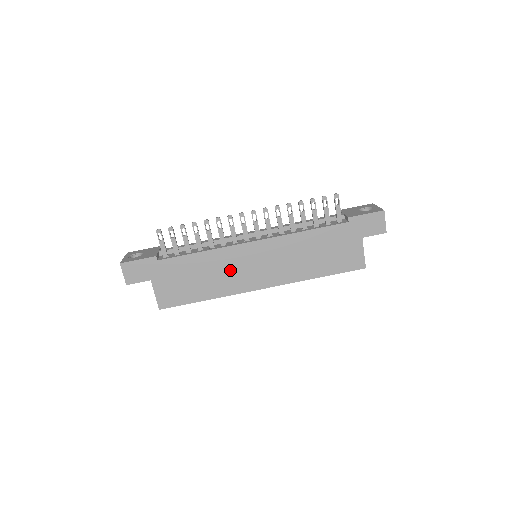
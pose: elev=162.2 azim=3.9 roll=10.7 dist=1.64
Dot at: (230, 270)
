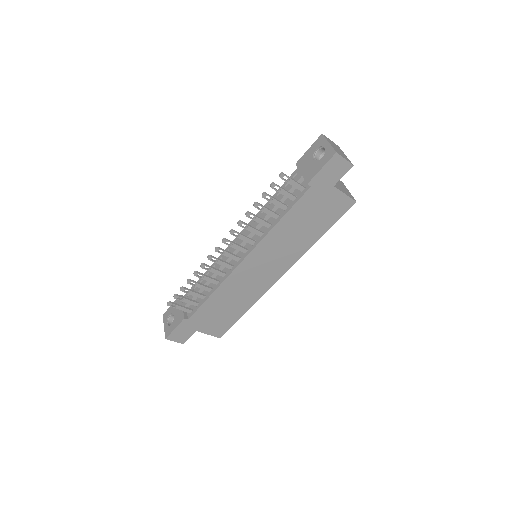
Dot at: (245, 286)
